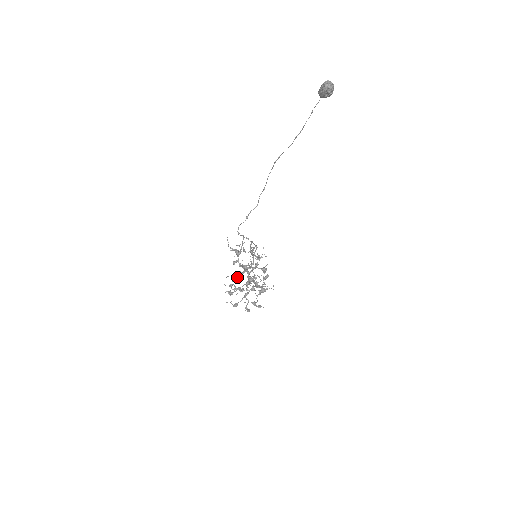
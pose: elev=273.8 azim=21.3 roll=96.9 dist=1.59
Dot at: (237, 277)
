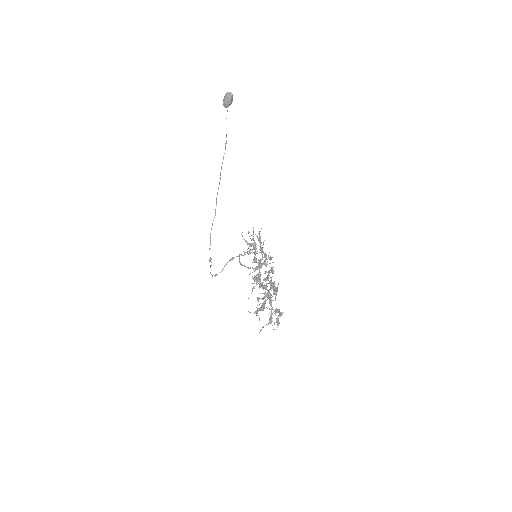
Dot at: (260, 282)
